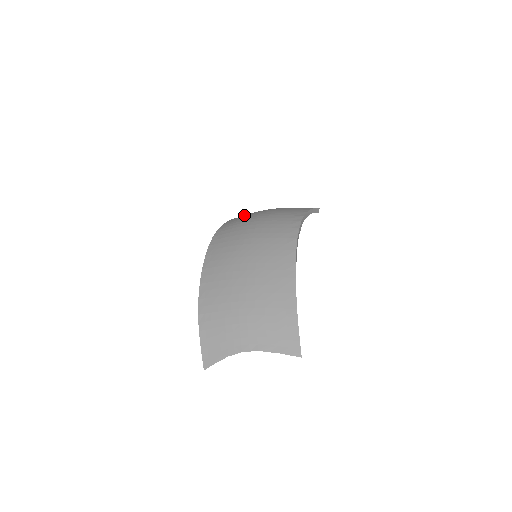
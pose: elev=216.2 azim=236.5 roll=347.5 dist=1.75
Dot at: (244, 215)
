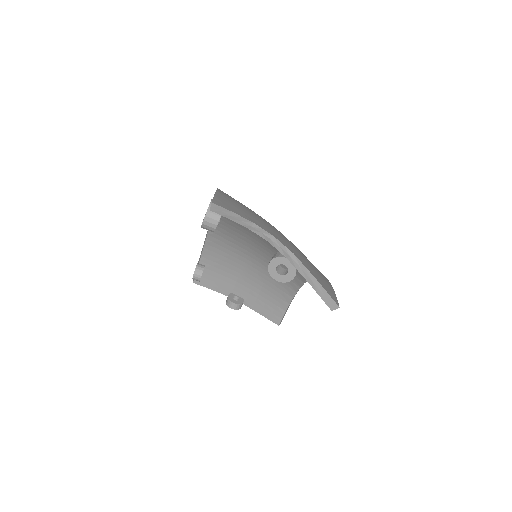
Dot at: occluded
